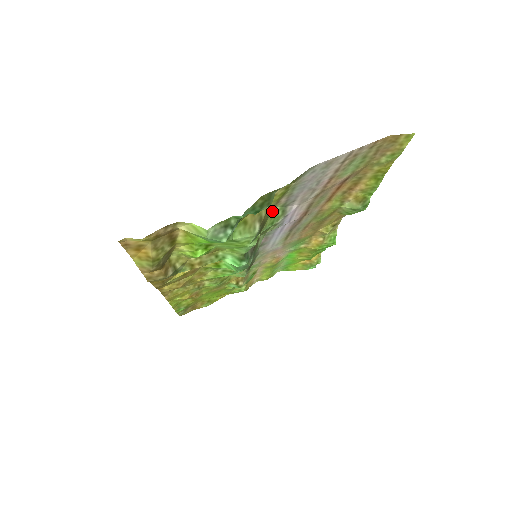
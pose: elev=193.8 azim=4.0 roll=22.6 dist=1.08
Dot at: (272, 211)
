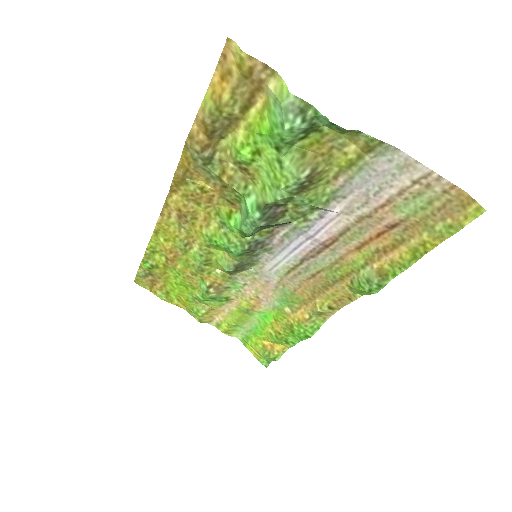
Dot at: (322, 187)
